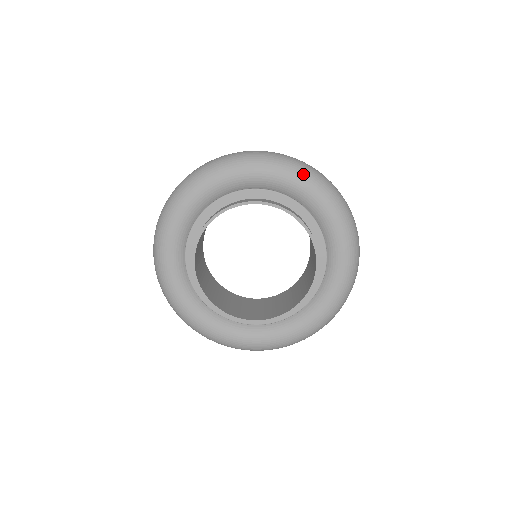
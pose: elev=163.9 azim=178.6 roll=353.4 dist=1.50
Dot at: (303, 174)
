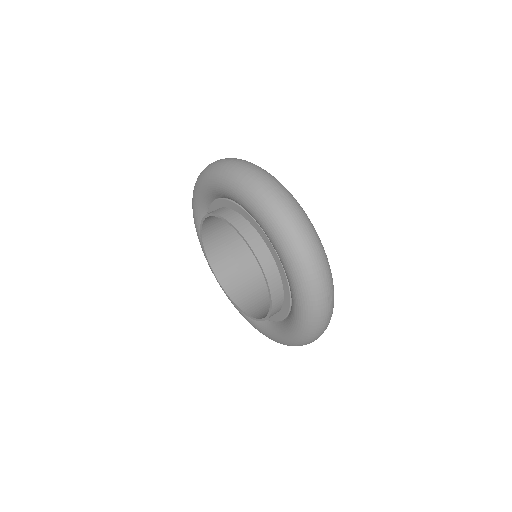
Dot at: (307, 307)
